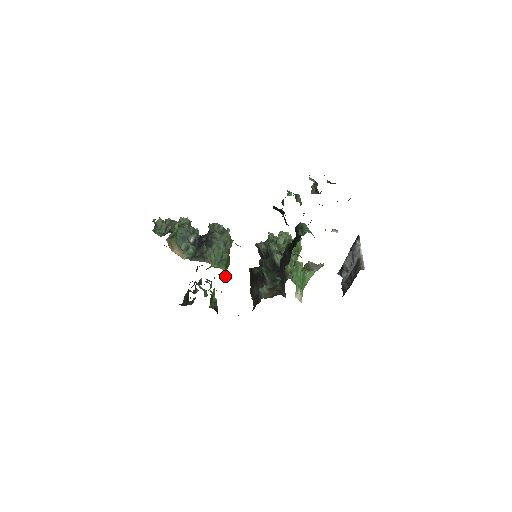
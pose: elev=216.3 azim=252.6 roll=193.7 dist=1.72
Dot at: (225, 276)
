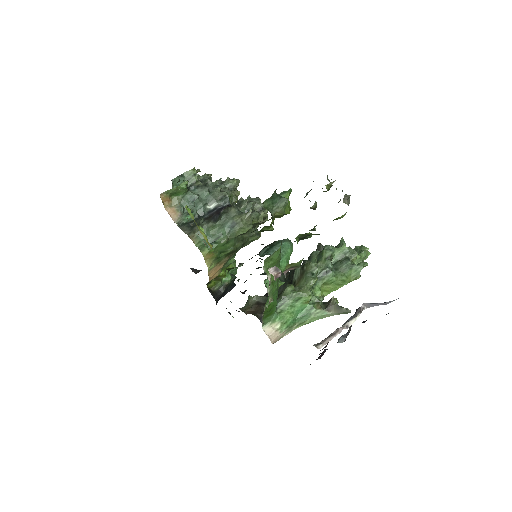
Dot at: (207, 261)
